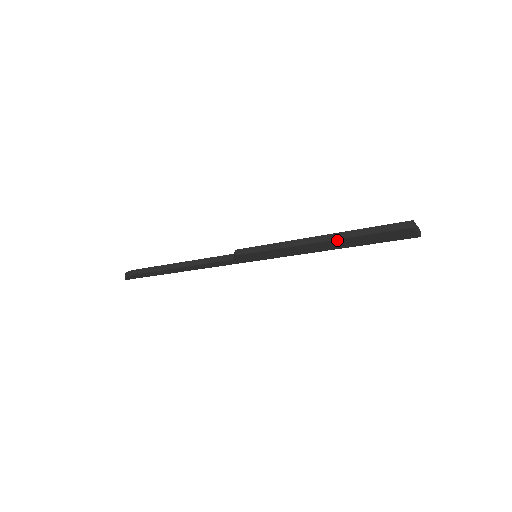
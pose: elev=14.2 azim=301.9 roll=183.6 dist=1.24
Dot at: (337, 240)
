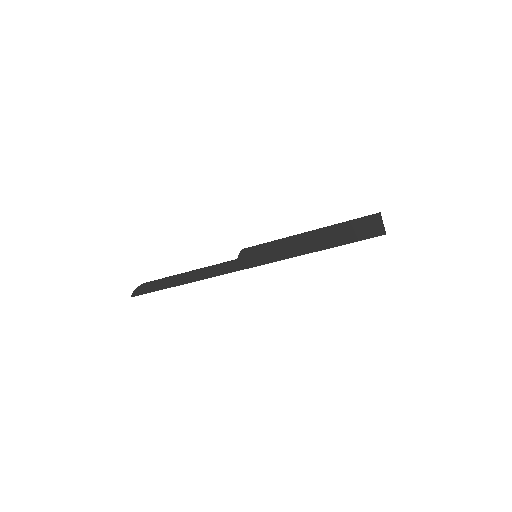
Dot at: (323, 230)
